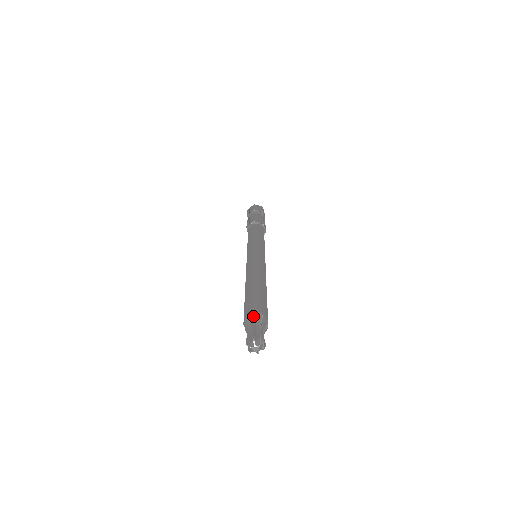
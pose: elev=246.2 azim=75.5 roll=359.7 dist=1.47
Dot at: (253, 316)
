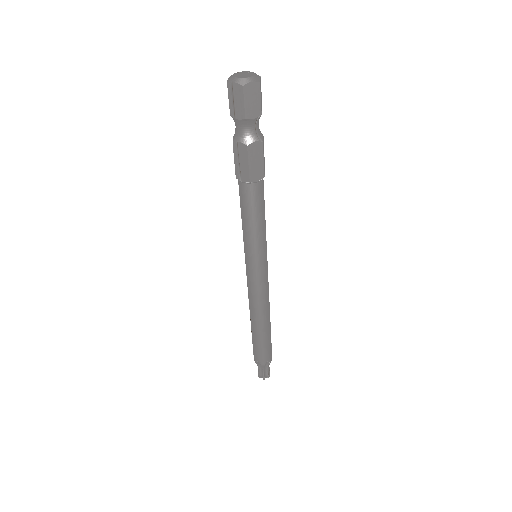
Dot at: (263, 366)
